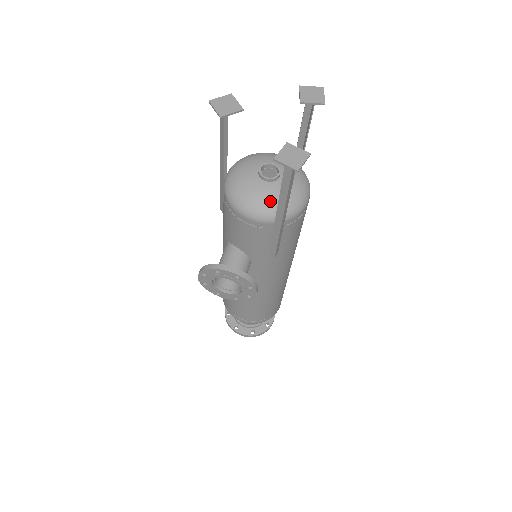
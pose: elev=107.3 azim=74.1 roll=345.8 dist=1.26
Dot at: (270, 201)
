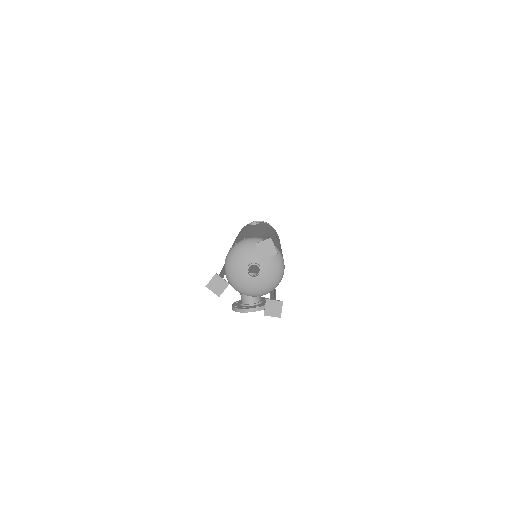
Dot at: (262, 288)
